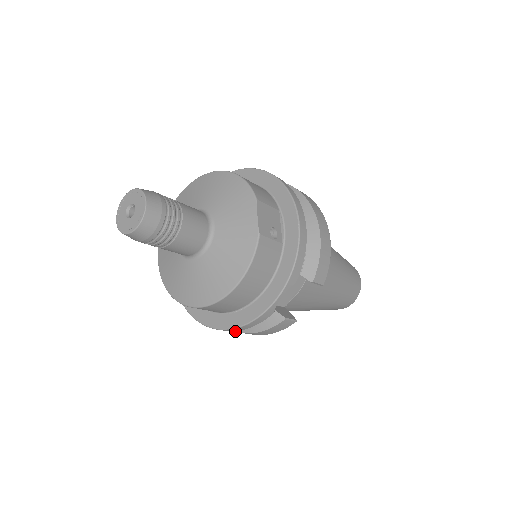
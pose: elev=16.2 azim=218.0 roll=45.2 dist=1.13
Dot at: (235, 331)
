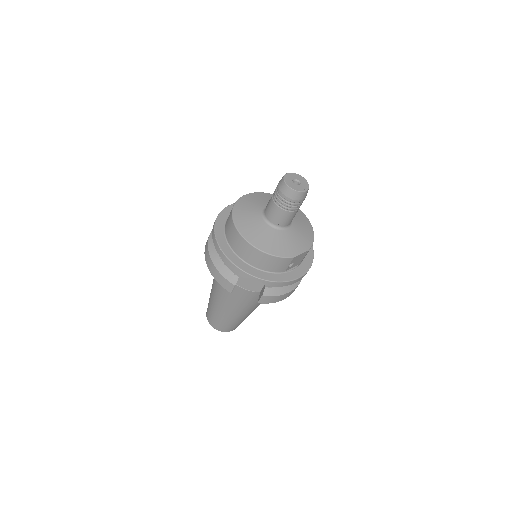
Dot at: (210, 255)
